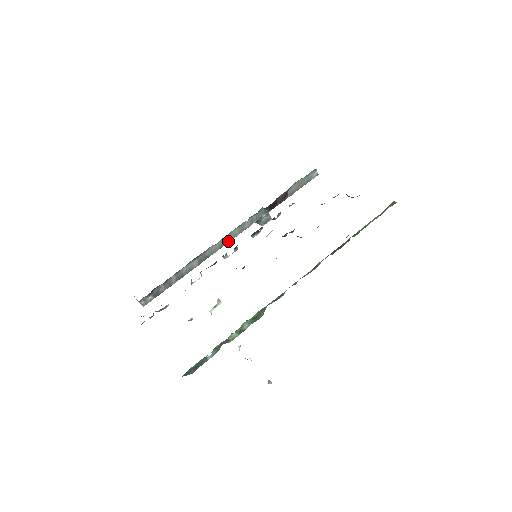
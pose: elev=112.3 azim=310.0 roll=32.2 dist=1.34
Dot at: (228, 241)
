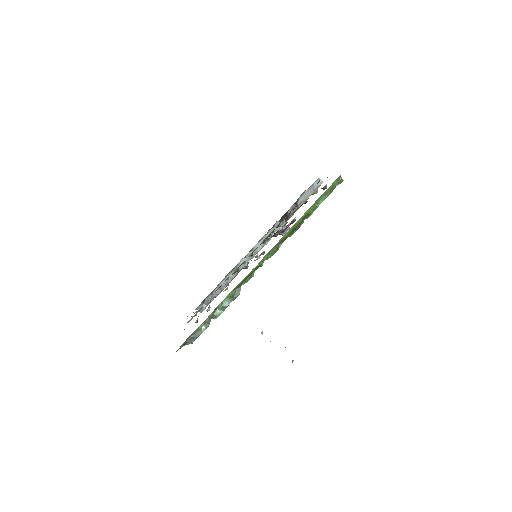
Dot at: (255, 253)
